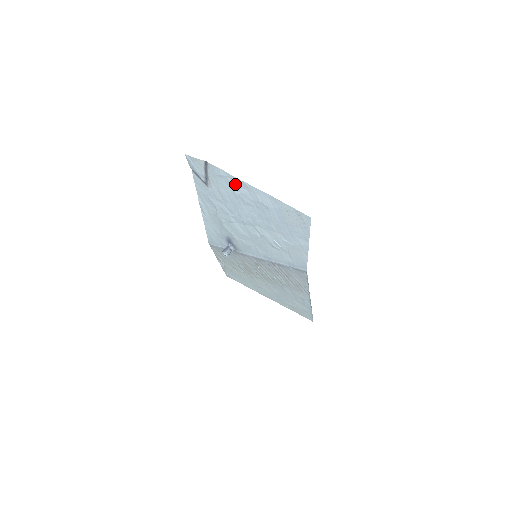
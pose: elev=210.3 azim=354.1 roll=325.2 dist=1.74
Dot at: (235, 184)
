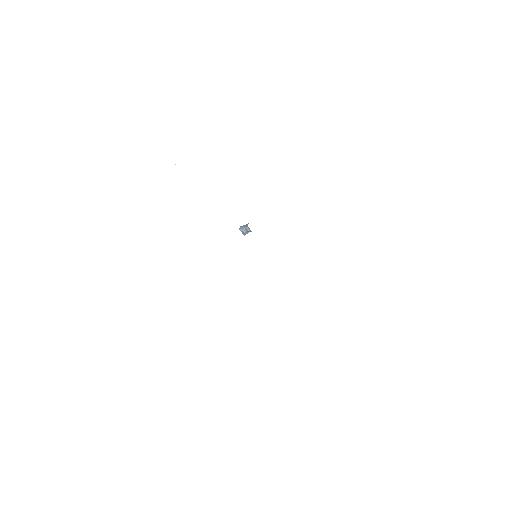
Dot at: occluded
